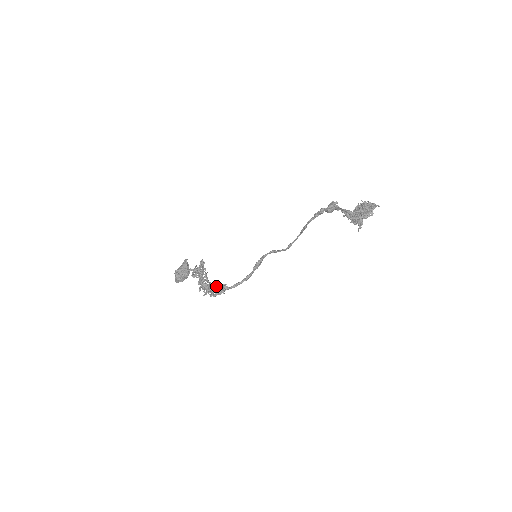
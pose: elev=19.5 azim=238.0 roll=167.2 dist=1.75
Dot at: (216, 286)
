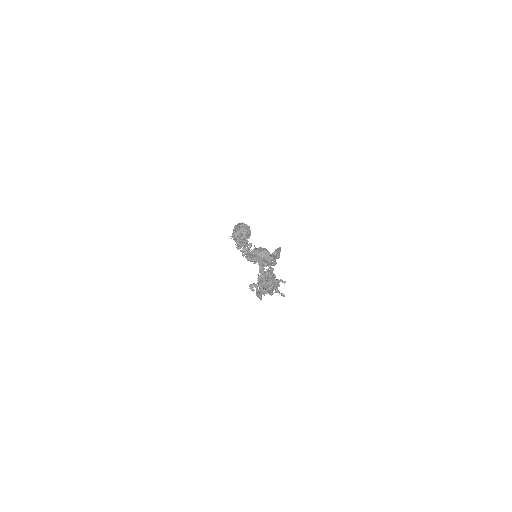
Dot at: occluded
